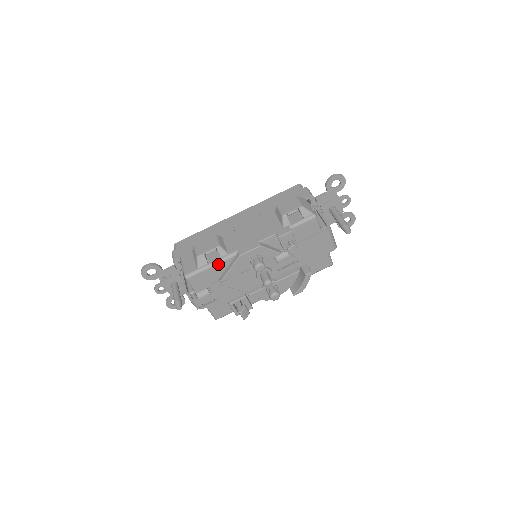
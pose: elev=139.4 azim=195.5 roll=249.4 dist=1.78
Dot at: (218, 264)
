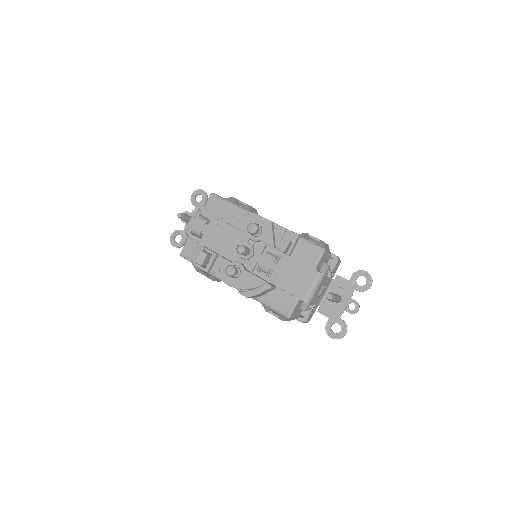
Dot at: (236, 207)
